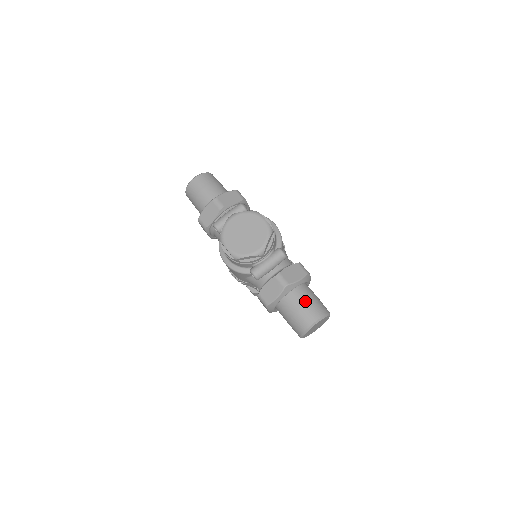
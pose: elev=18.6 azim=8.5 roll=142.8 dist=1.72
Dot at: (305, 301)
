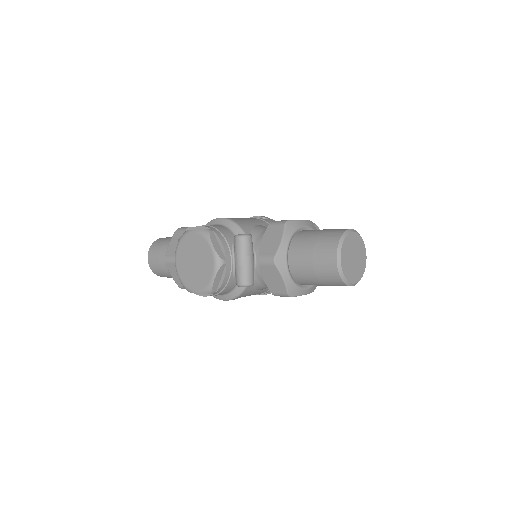
Dot at: (308, 251)
